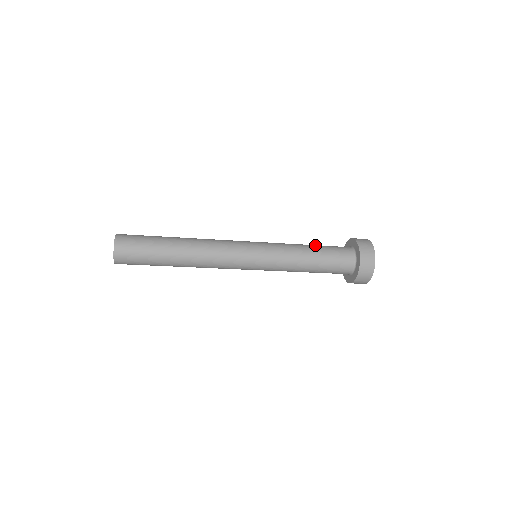
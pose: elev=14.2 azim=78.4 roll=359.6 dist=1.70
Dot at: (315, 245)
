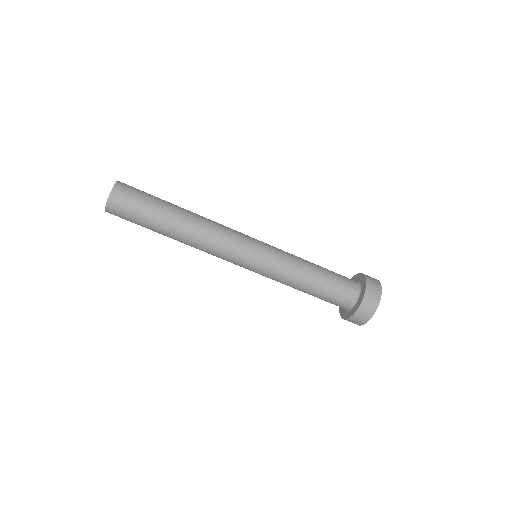
Dot at: (322, 267)
